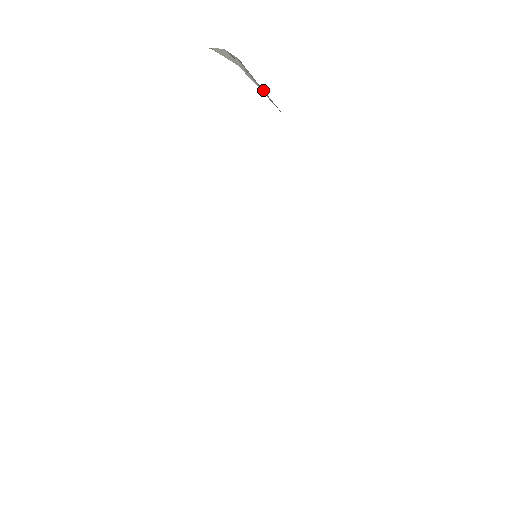
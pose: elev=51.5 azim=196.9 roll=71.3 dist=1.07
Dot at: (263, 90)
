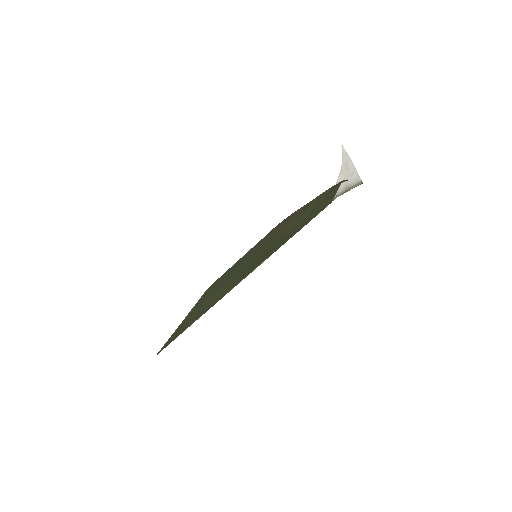
Dot at: (342, 192)
